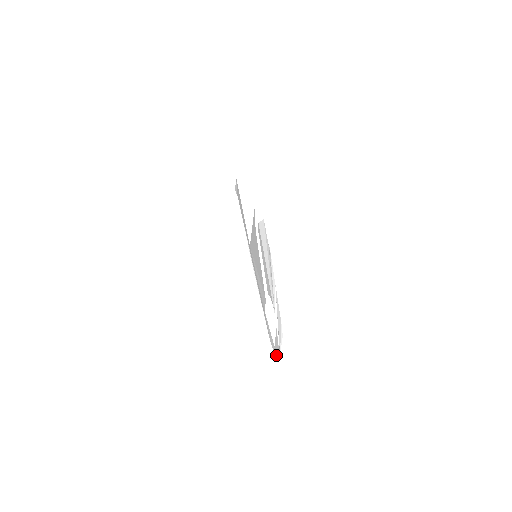
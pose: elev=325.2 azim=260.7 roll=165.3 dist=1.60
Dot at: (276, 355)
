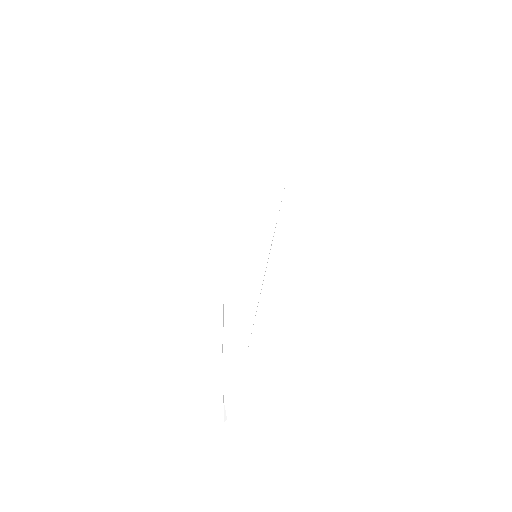
Dot at: occluded
